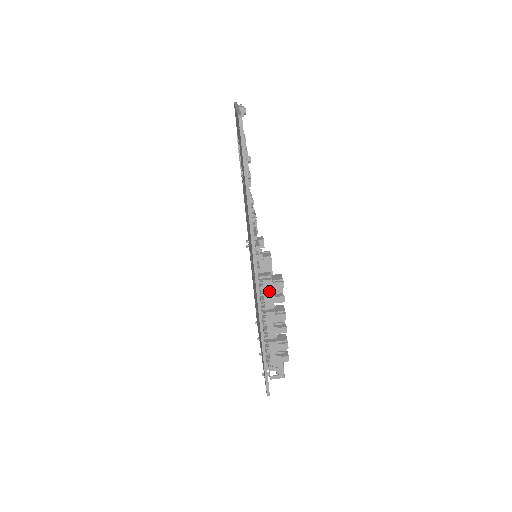
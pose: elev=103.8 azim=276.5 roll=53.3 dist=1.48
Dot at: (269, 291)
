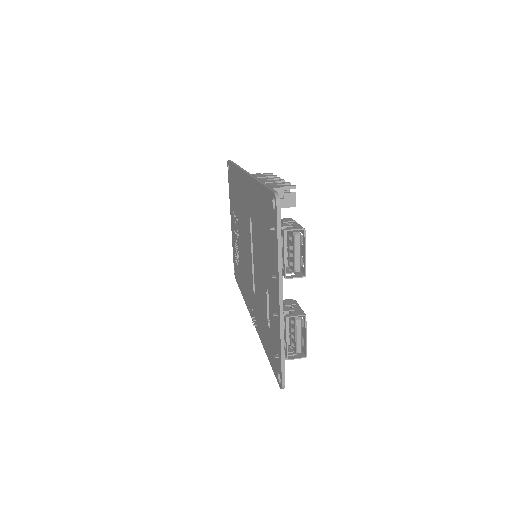
Dot at: (259, 175)
